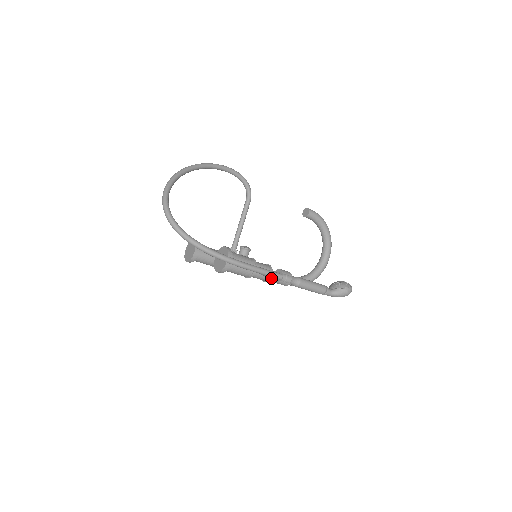
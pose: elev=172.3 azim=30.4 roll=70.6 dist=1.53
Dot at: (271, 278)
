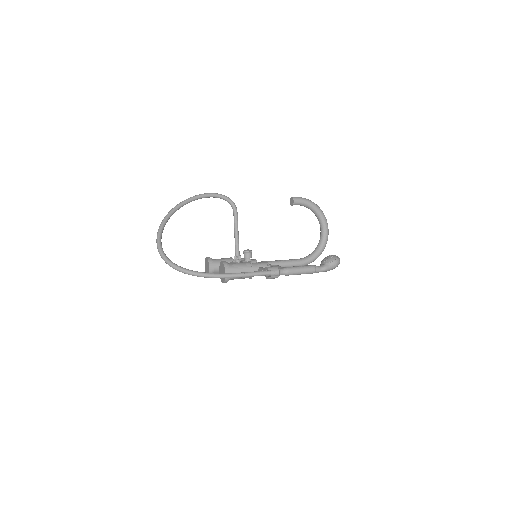
Dot at: occluded
